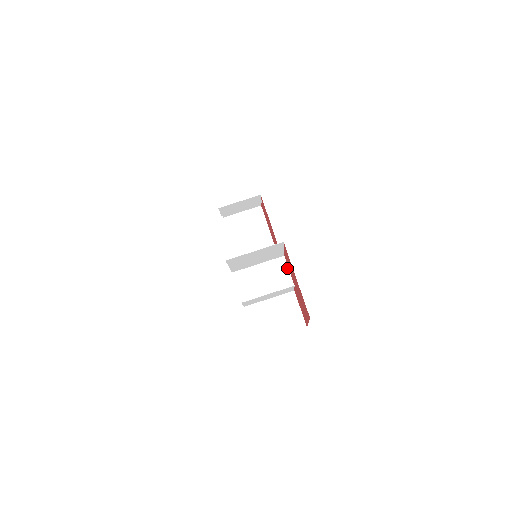
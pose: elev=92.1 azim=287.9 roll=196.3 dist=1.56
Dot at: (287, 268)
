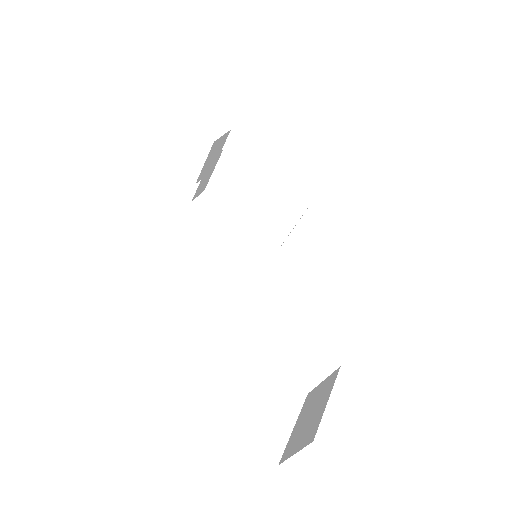
Dot at: (268, 346)
